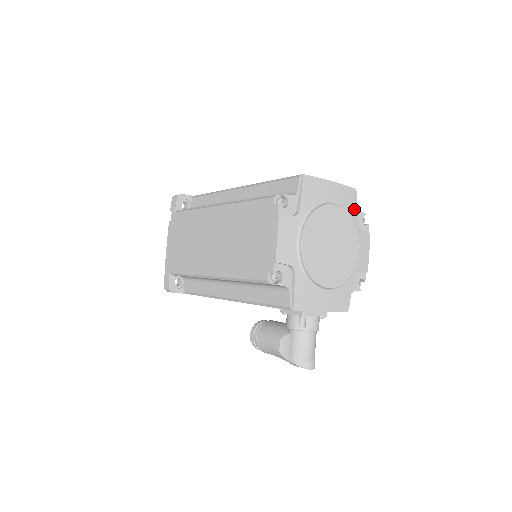
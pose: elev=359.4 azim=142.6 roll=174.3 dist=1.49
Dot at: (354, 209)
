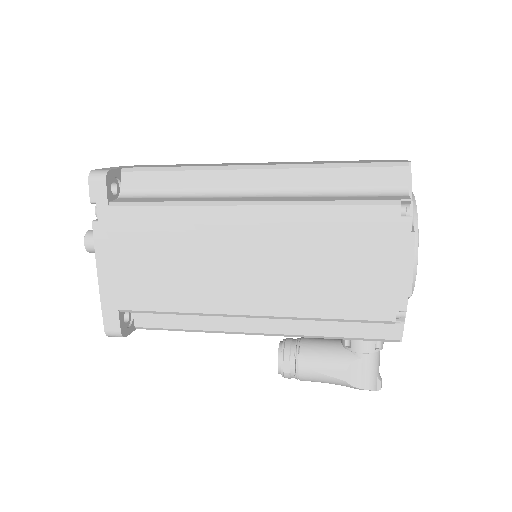
Dot at: occluded
